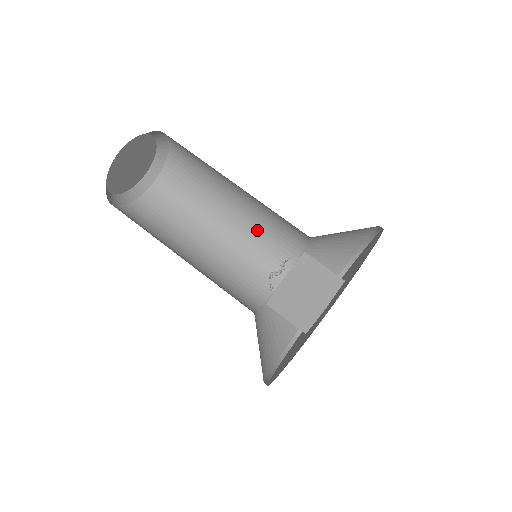
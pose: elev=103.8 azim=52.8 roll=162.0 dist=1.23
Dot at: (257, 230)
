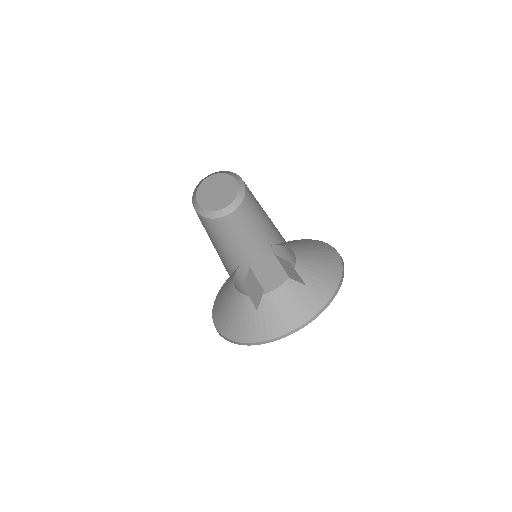
Dot at: occluded
